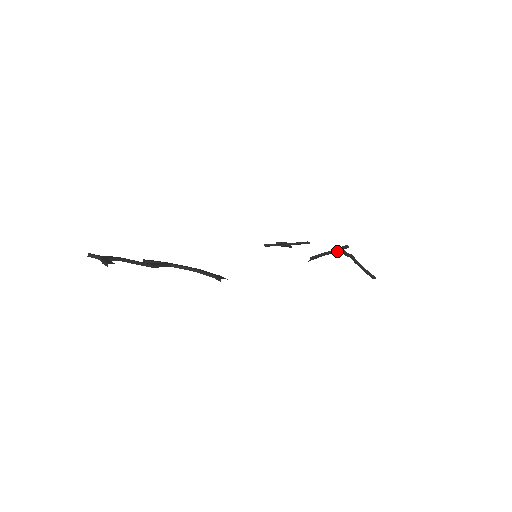
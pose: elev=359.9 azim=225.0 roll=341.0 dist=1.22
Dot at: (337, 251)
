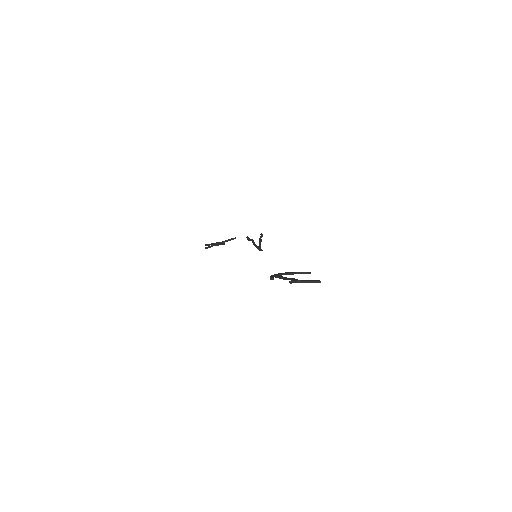
Dot at: (261, 239)
